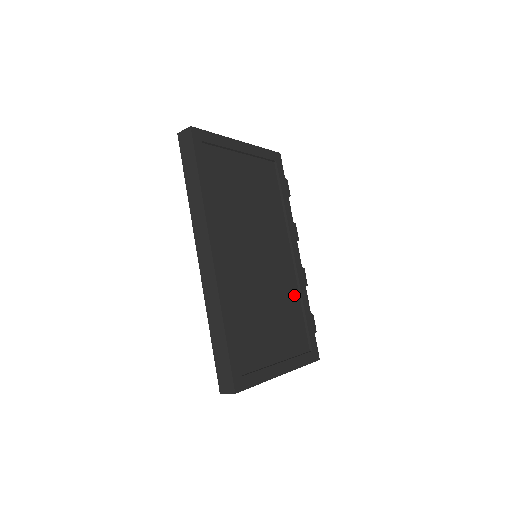
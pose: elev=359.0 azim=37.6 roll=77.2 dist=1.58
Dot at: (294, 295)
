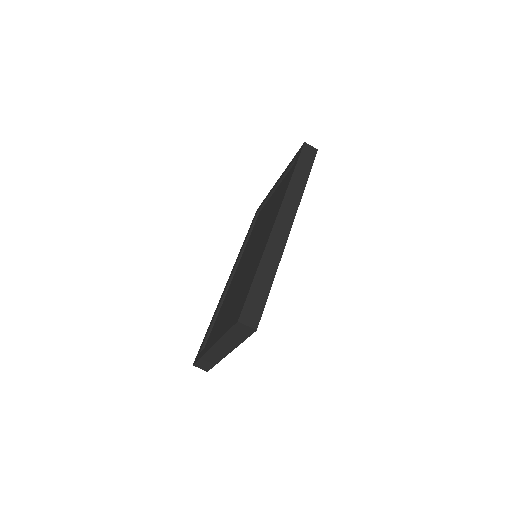
Dot at: occluded
